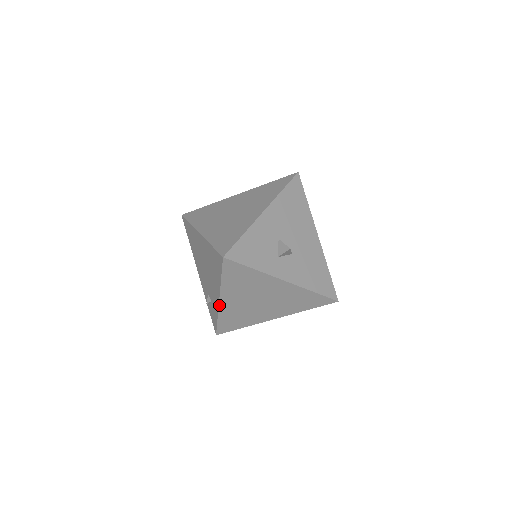
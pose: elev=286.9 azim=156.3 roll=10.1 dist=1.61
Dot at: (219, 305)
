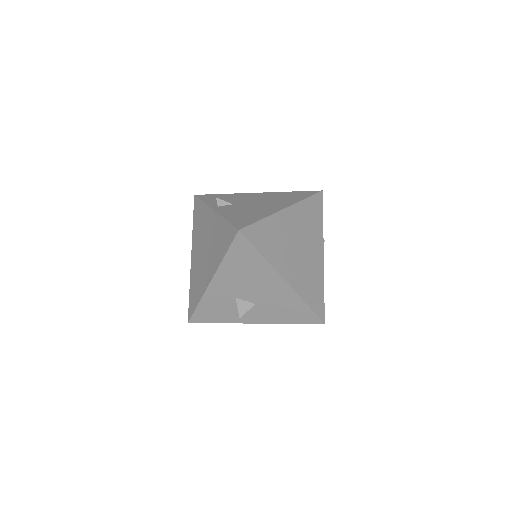
Dot at: occluded
